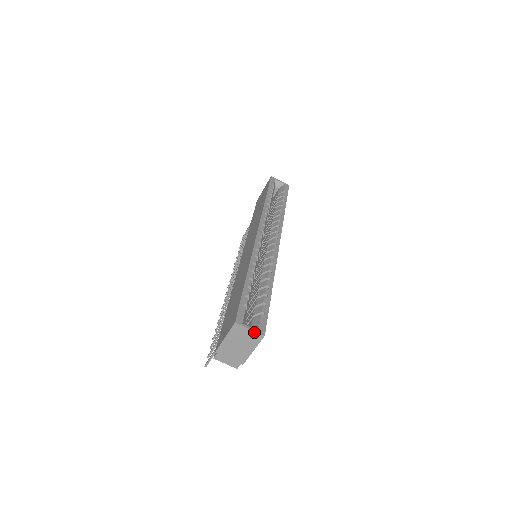
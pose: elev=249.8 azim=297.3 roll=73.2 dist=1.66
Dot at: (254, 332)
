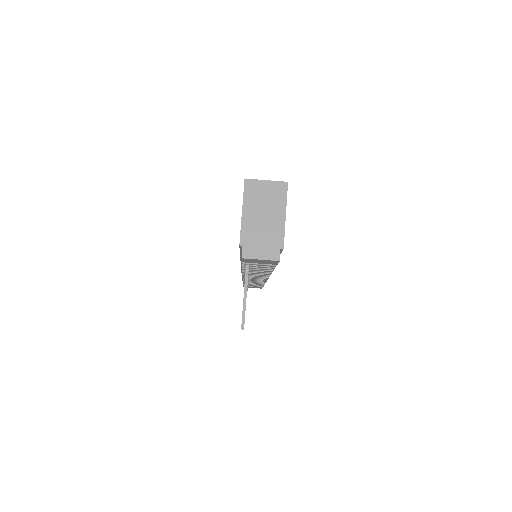
Dot at: (273, 182)
